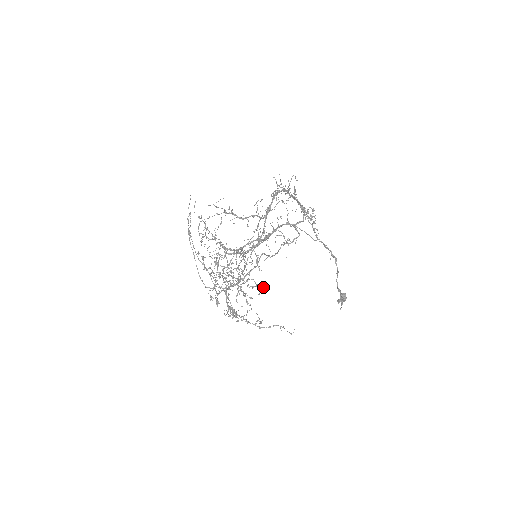
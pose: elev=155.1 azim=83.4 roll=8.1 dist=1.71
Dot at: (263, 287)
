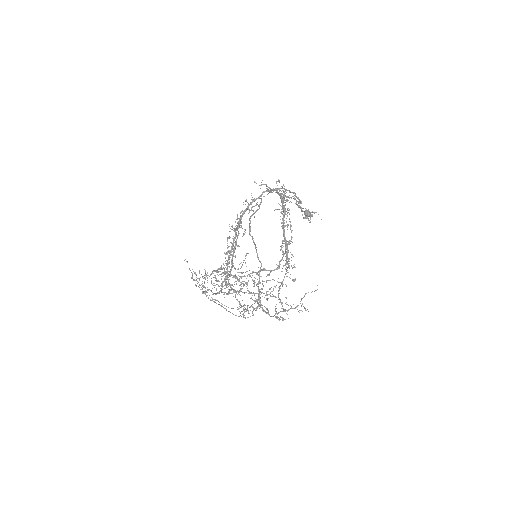
Dot at: (246, 255)
